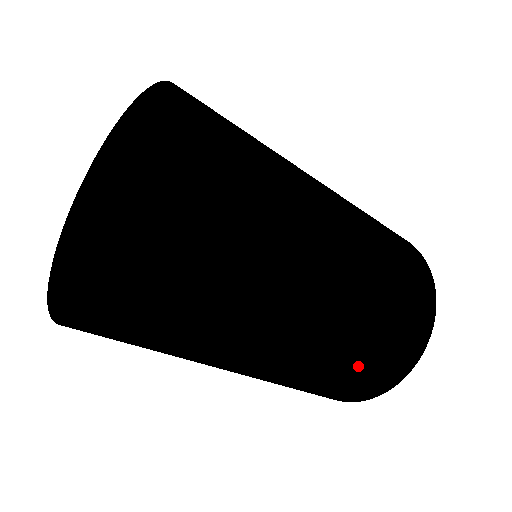
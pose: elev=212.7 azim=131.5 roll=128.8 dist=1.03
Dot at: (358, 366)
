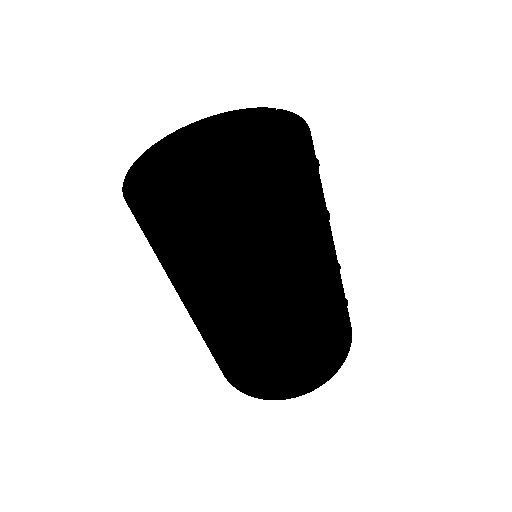
Dot at: (301, 361)
